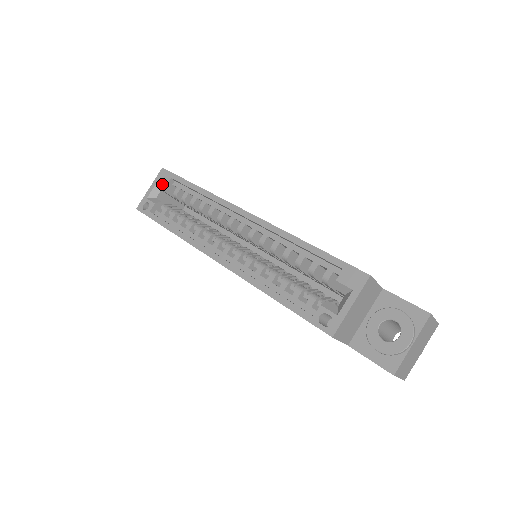
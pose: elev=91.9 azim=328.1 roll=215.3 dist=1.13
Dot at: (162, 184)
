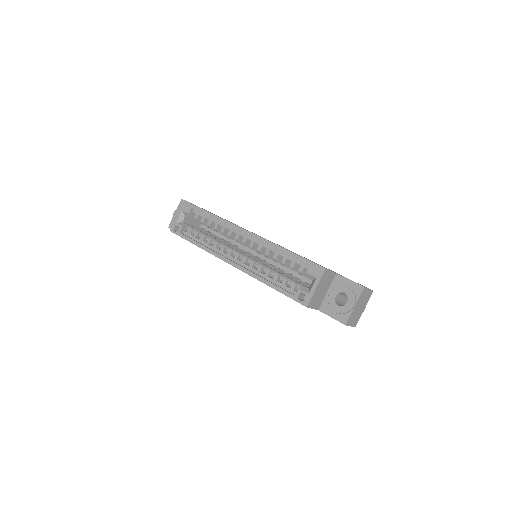
Dot at: (186, 212)
